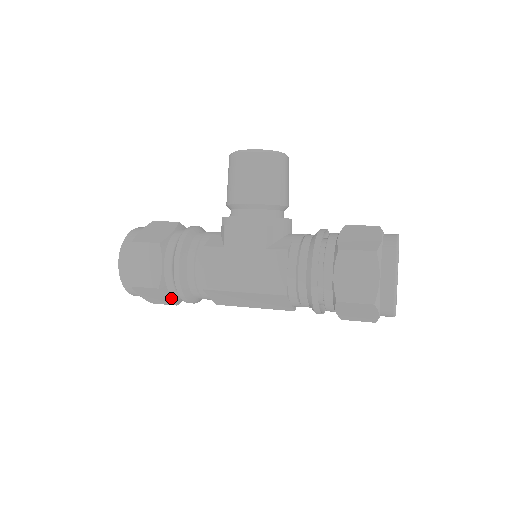
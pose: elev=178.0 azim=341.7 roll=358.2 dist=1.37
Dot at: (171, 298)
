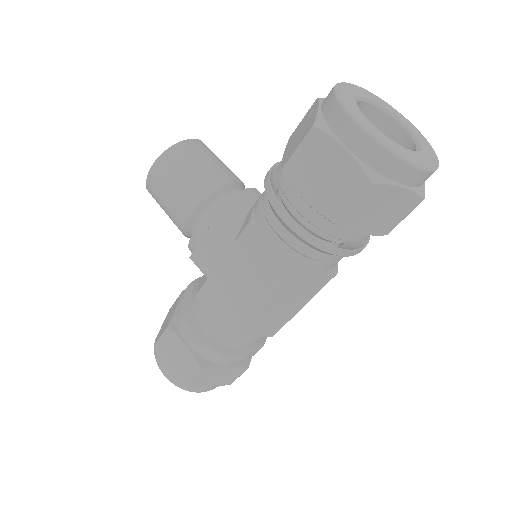
Dot at: (229, 367)
